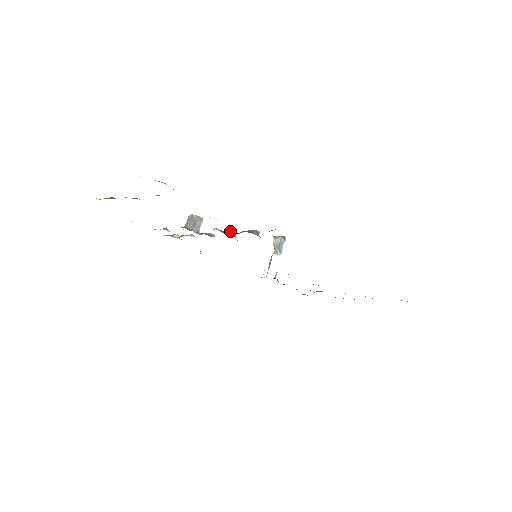
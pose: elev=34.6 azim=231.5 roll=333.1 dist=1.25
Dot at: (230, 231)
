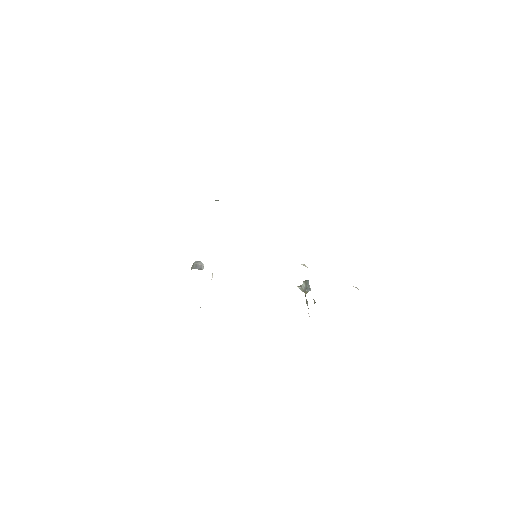
Dot at: occluded
